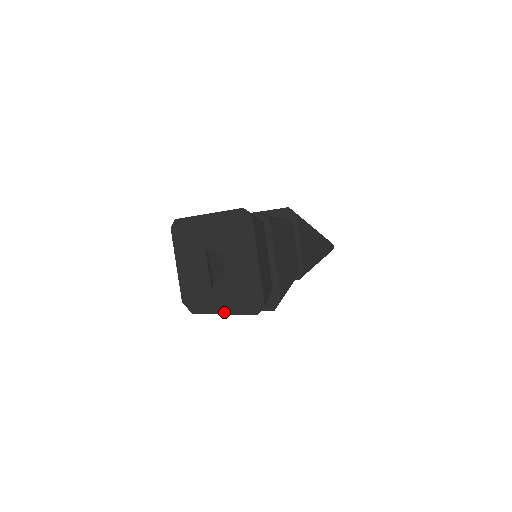
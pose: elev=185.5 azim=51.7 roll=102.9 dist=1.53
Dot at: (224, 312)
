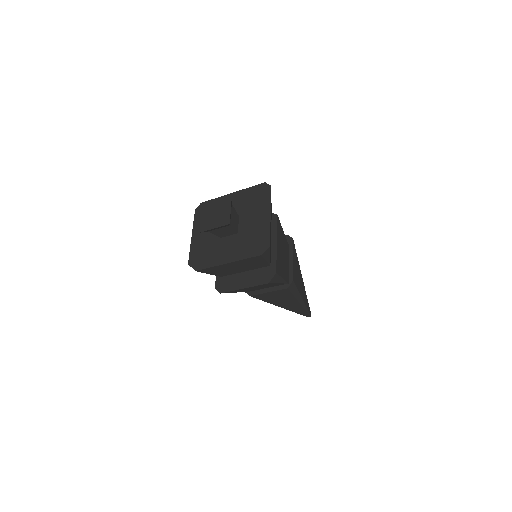
Dot at: (229, 261)
